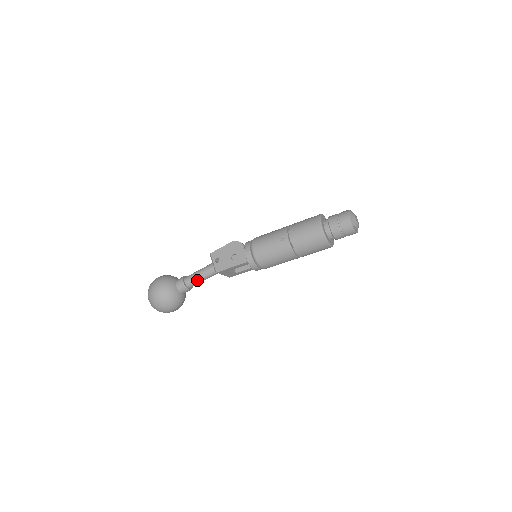
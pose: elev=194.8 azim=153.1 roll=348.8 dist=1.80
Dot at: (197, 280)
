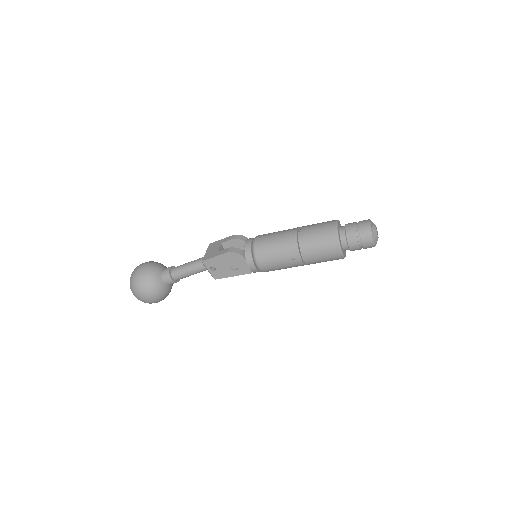
Dot at: (188, 276)
